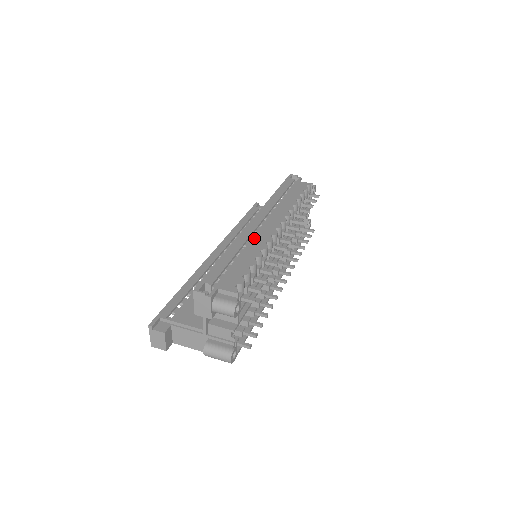
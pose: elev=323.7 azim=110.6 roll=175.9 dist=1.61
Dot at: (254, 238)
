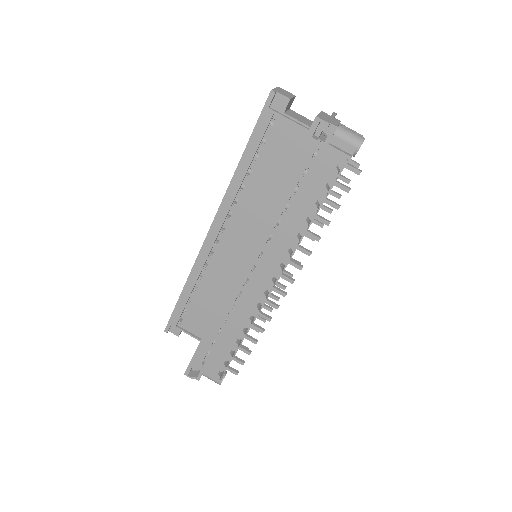
Dot at: (237, 306)
